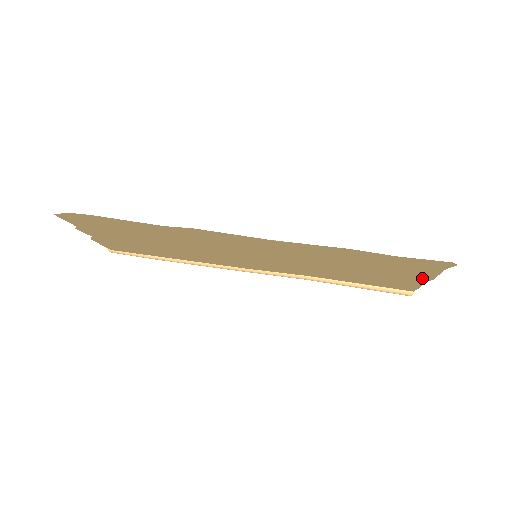
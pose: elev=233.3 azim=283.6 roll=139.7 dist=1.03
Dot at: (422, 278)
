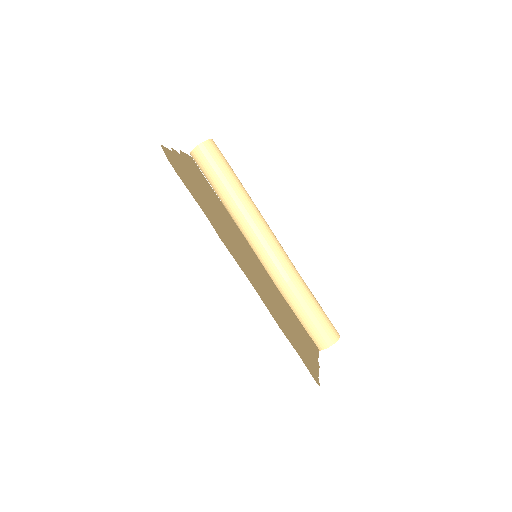
Dot at: (315, 360)
